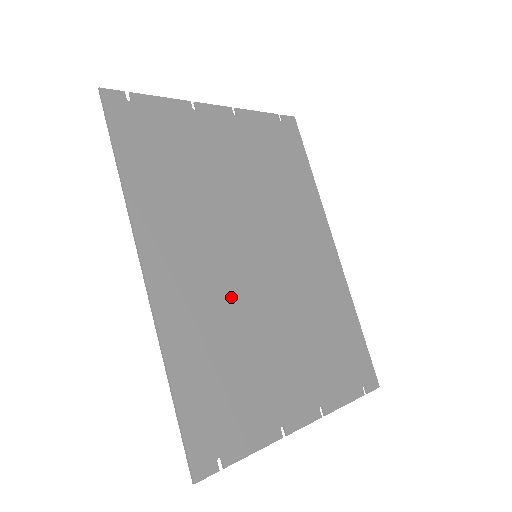
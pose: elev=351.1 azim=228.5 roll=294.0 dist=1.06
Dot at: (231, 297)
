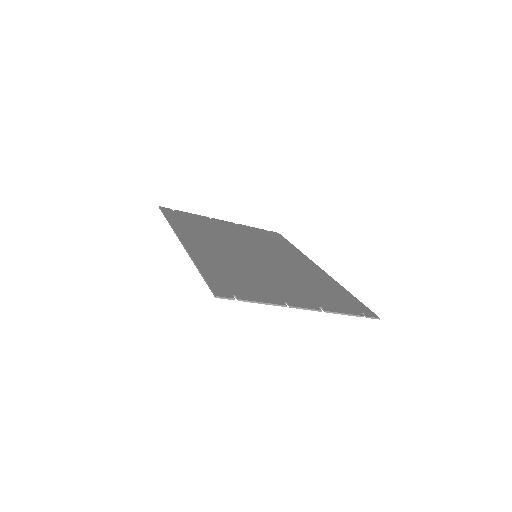
Dot at: (239, 260)
